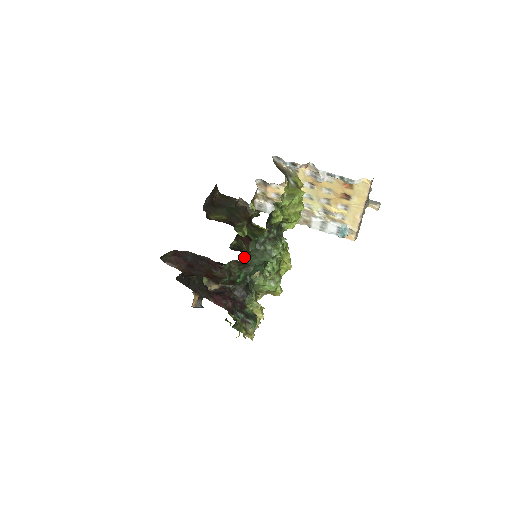
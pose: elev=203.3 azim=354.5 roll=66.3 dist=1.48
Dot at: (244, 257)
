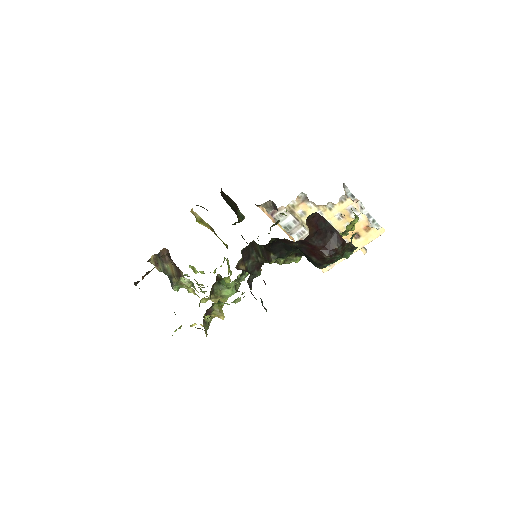
Dot at: occluded
